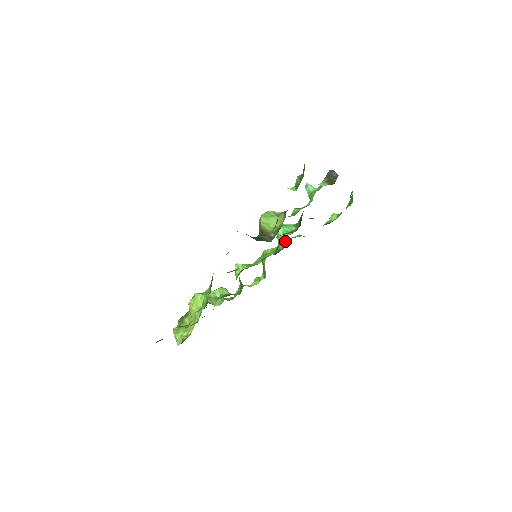
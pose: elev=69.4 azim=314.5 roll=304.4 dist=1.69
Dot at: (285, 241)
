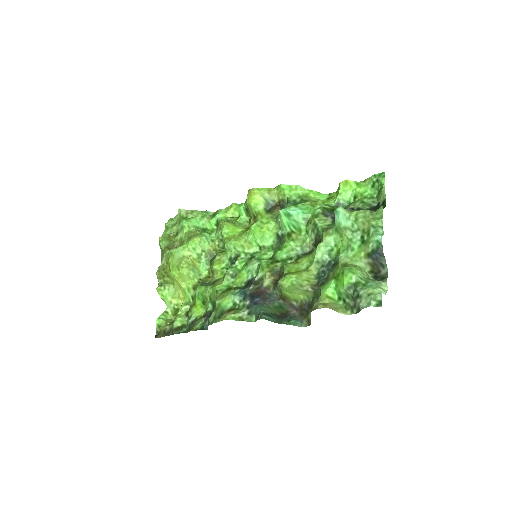
Dot at: (279, 190)
